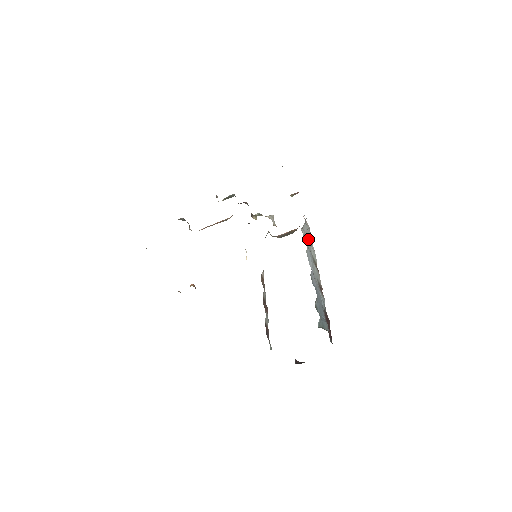
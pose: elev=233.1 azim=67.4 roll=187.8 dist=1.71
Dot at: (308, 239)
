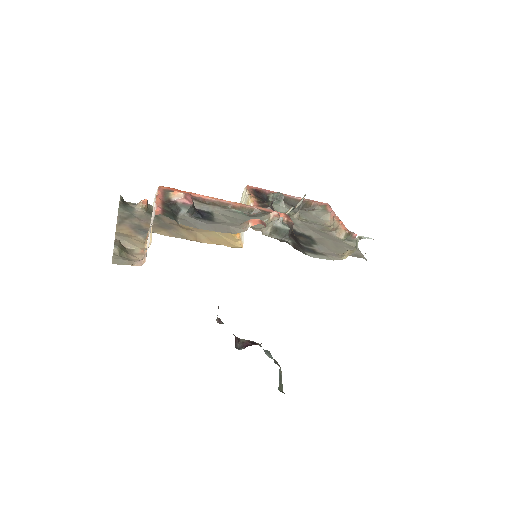
Dot at: occluded
